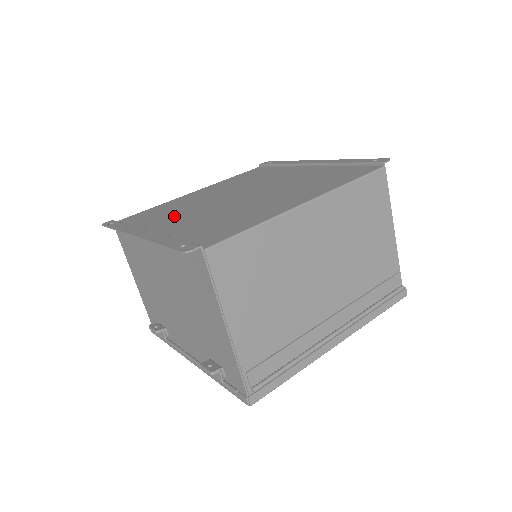
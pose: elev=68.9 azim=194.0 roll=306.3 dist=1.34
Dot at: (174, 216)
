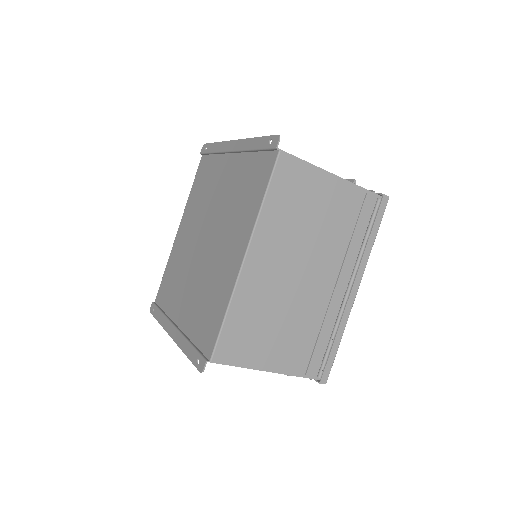
Dot at: (181, 290)
